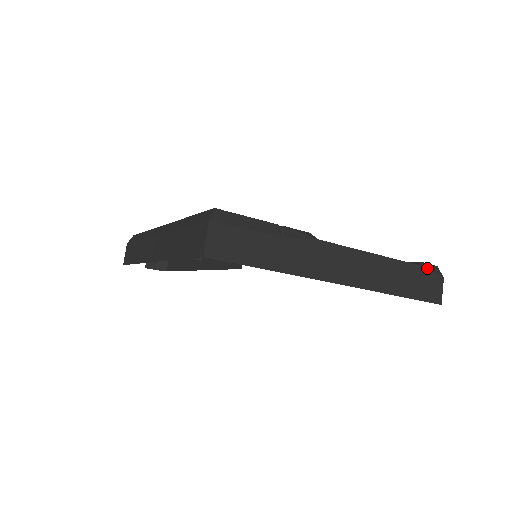
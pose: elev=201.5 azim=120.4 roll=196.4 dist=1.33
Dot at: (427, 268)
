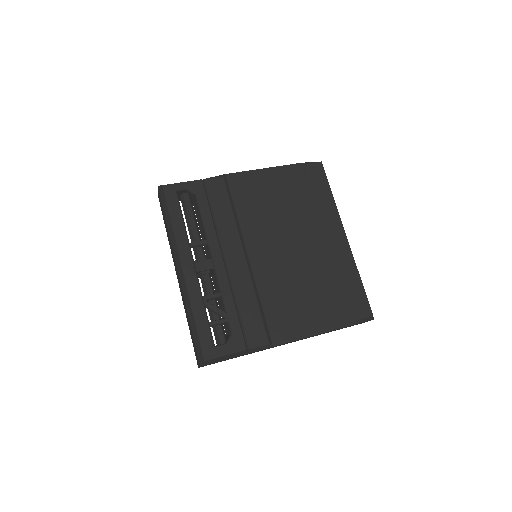
Dot at: (361, 322)
